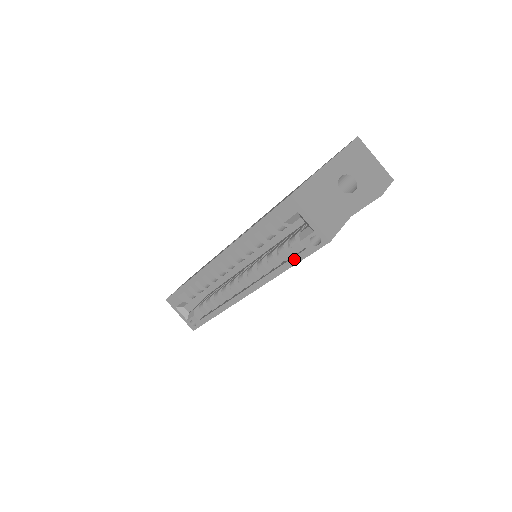
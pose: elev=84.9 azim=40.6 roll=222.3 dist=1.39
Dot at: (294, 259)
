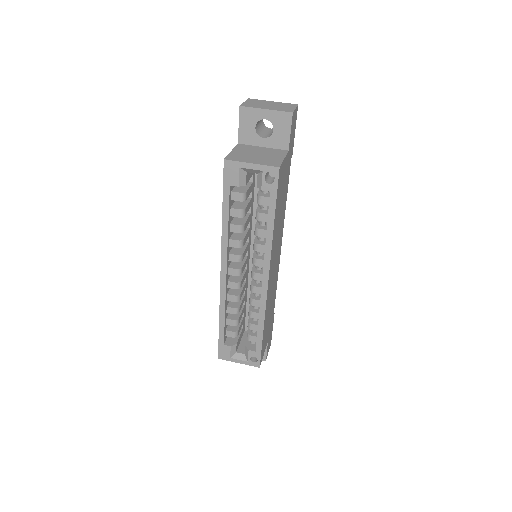
Dot at: (270, 211)
